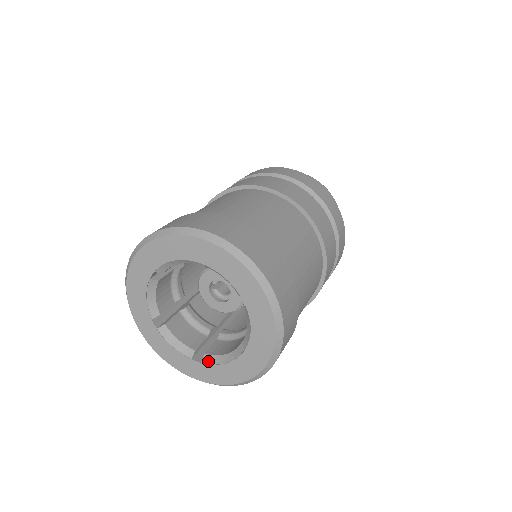
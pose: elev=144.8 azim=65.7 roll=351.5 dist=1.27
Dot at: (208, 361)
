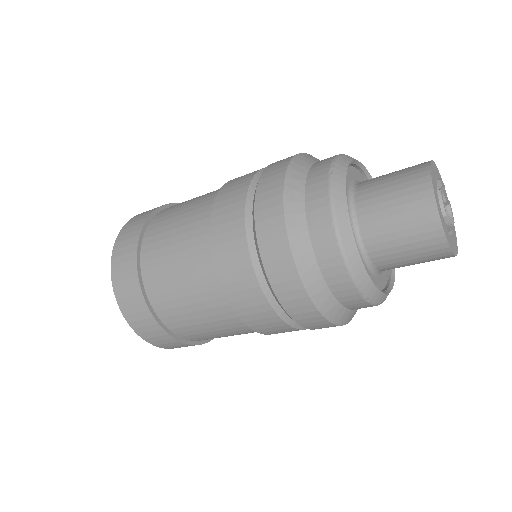
Dot at: occluded
